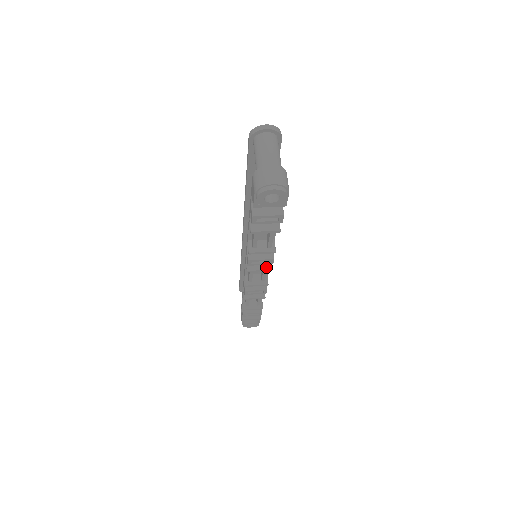
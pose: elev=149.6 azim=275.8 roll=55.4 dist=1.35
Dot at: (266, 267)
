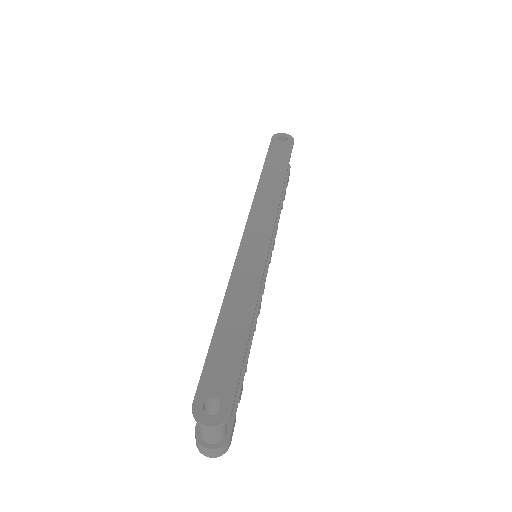
Dot at: occluded
